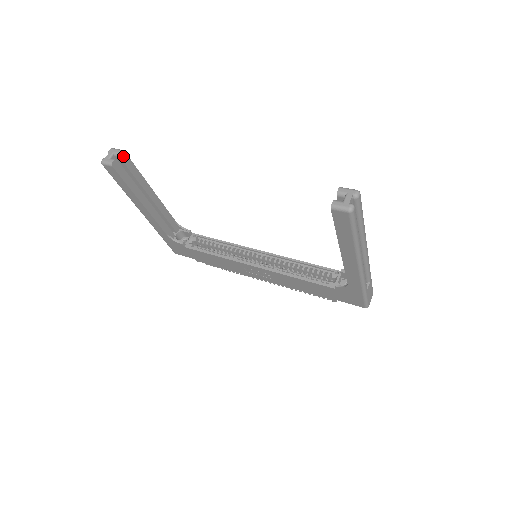
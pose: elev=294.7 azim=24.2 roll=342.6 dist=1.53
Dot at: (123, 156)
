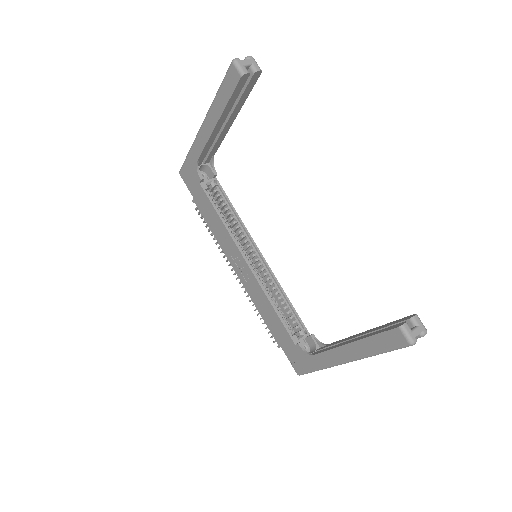
Dot at: (256, 76)
